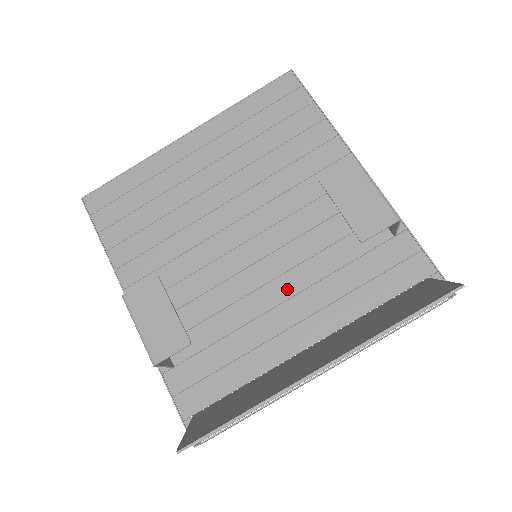
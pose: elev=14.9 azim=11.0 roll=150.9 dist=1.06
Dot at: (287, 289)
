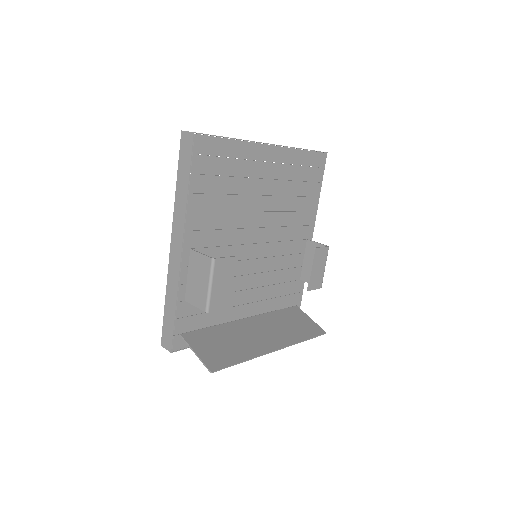
Dot at: (256, 282)
